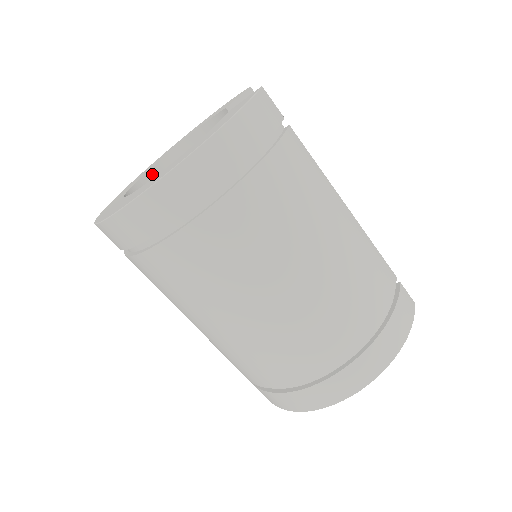
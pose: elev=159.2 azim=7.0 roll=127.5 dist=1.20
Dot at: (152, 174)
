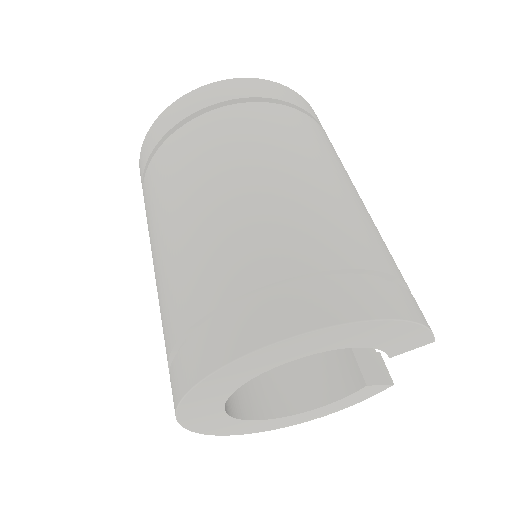
Dot at: occluded
